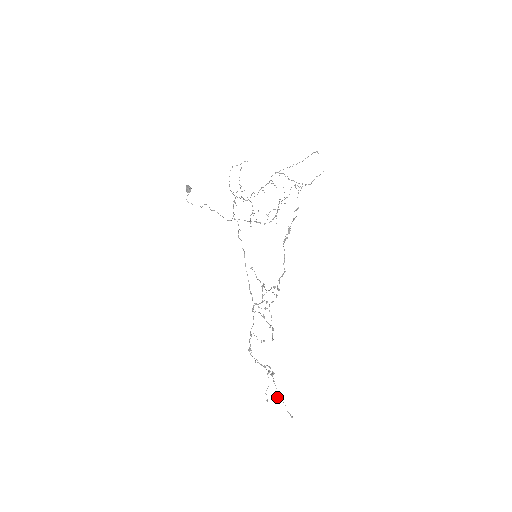
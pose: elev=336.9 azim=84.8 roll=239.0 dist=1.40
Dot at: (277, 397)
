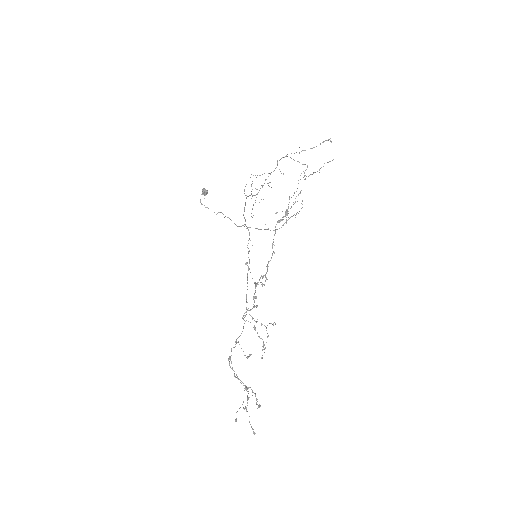
Dot at: (243, 408)
